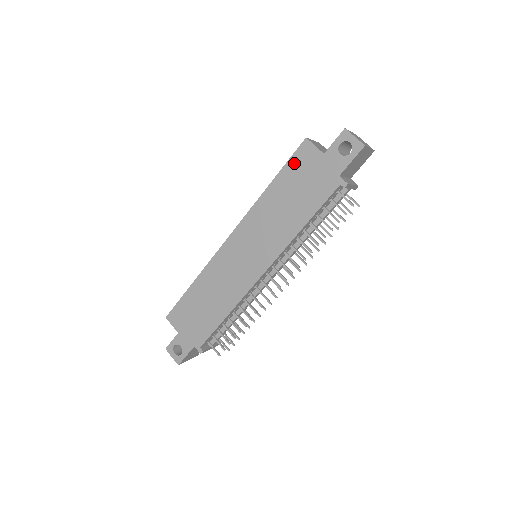
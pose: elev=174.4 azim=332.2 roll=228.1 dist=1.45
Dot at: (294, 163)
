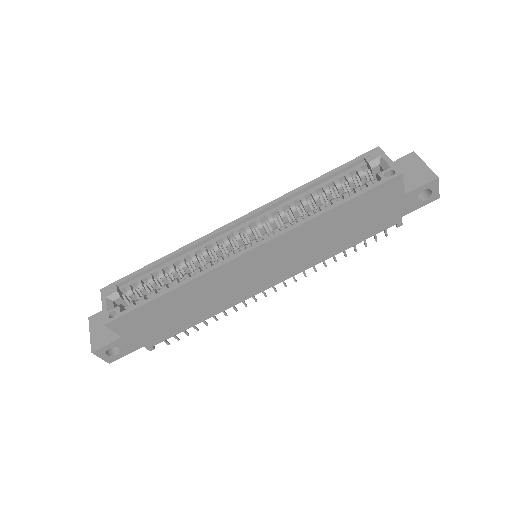
Dot at: (374, 194)
